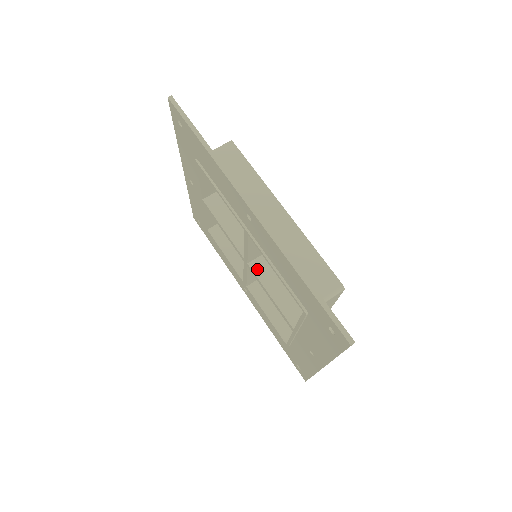
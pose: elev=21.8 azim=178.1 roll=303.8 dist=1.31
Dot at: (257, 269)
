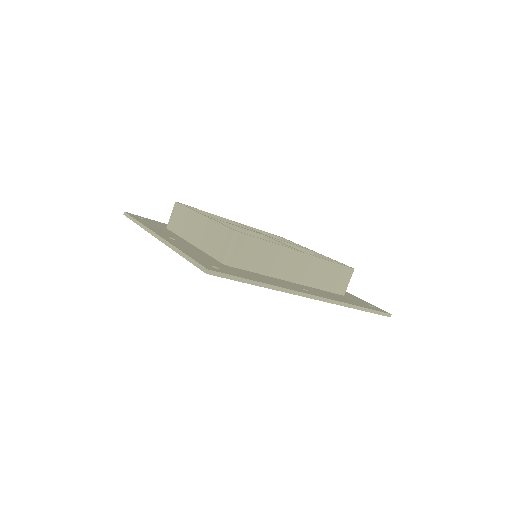
Dot at: occluded
